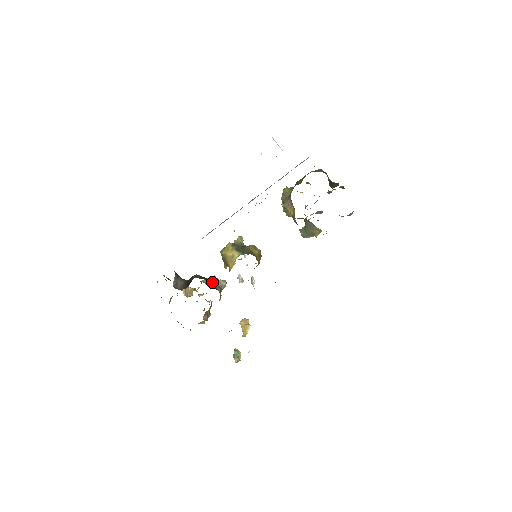
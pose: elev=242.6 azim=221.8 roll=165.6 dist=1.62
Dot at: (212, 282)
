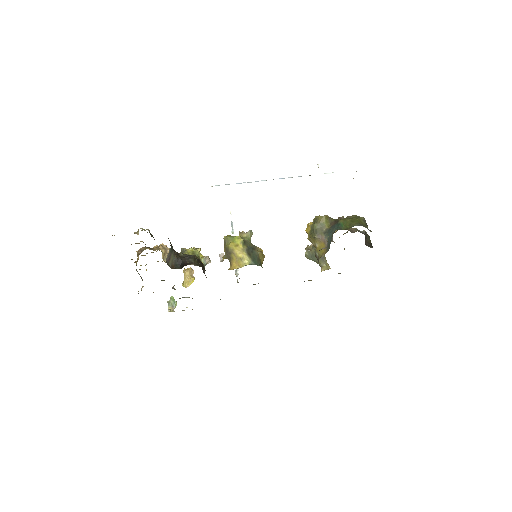
Dot at: occluded
